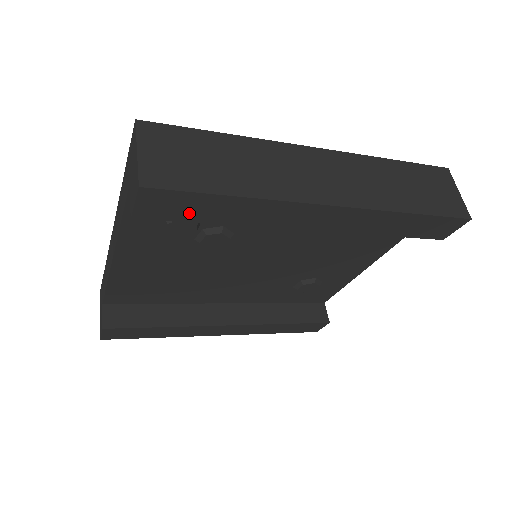
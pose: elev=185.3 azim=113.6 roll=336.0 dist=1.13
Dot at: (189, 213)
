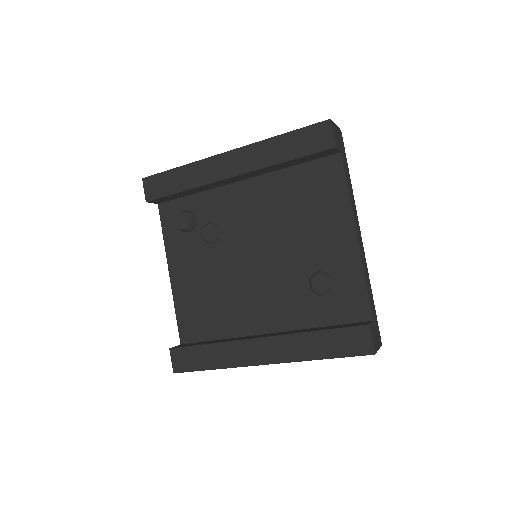
Dot at: (166, 188)
